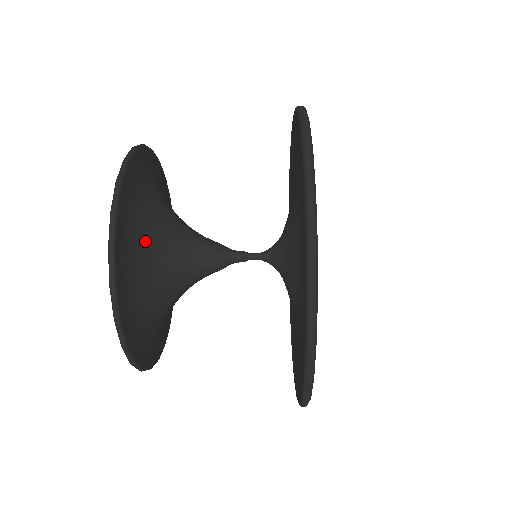
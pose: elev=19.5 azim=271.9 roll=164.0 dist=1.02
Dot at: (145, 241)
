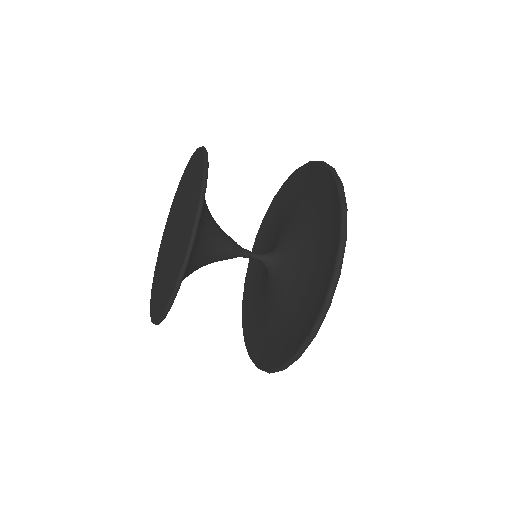
Dot at: (195, 243)
